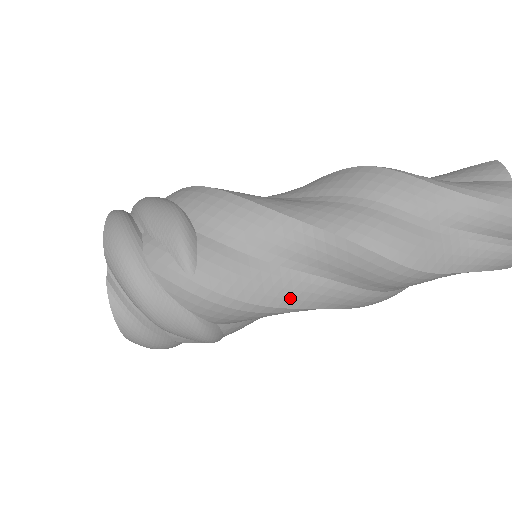
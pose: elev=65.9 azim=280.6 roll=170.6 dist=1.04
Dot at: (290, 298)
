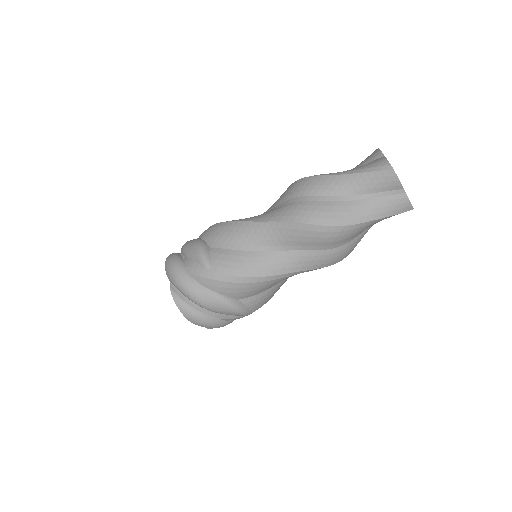
Dot at: (271, 269)
